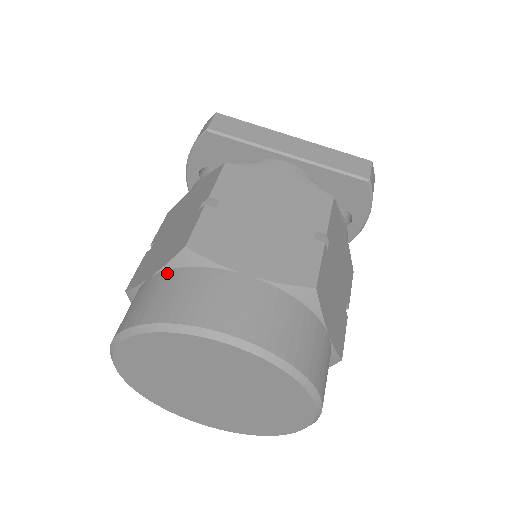
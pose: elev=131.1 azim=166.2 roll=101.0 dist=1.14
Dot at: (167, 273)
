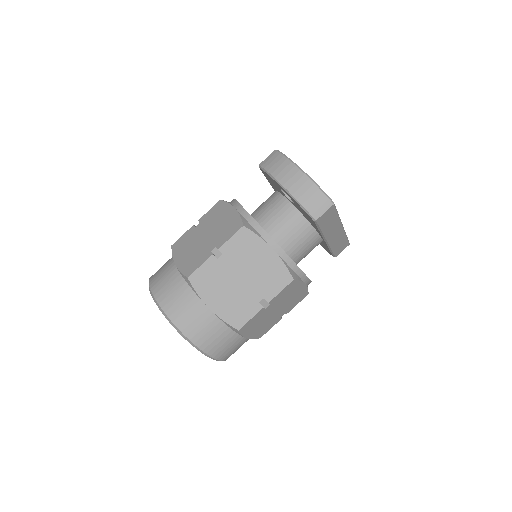
Dot at: (220, 323)
